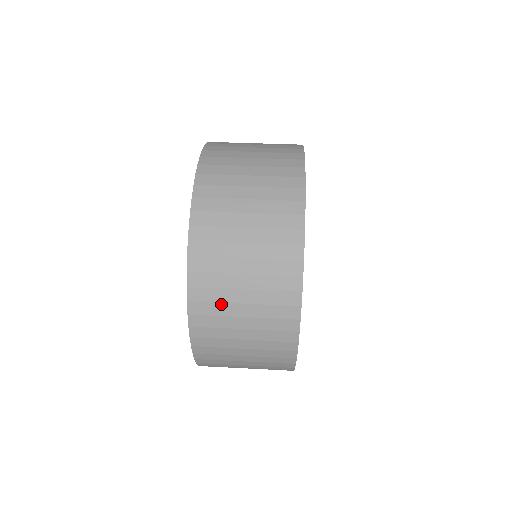
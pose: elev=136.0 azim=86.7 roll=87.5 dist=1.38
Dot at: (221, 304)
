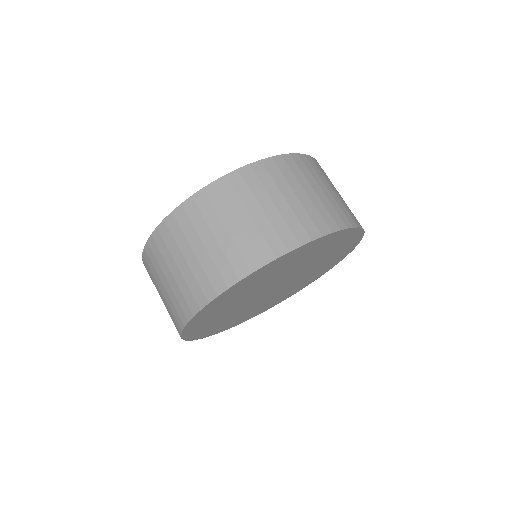
Dot at: occluded
